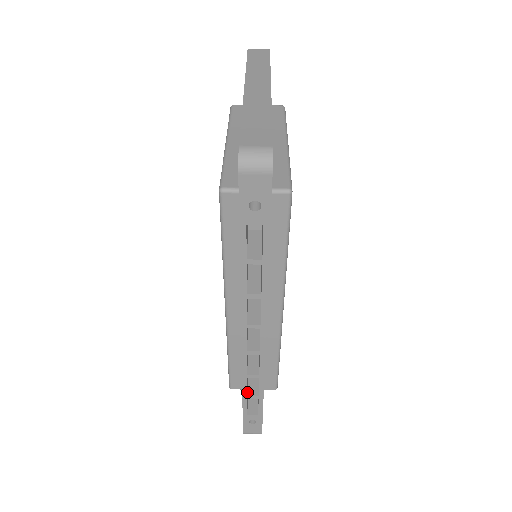
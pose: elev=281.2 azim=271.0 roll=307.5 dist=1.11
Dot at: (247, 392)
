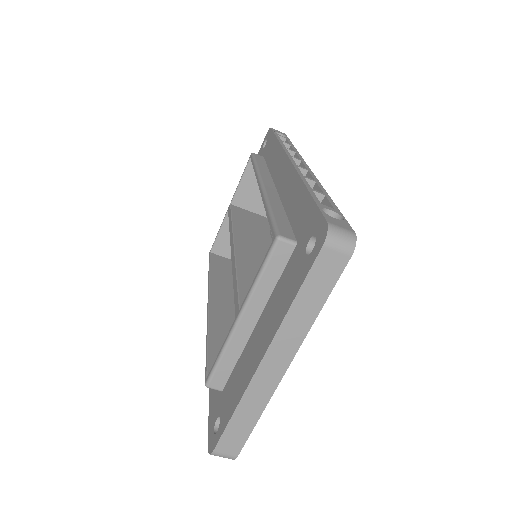
Dot at: occluded
